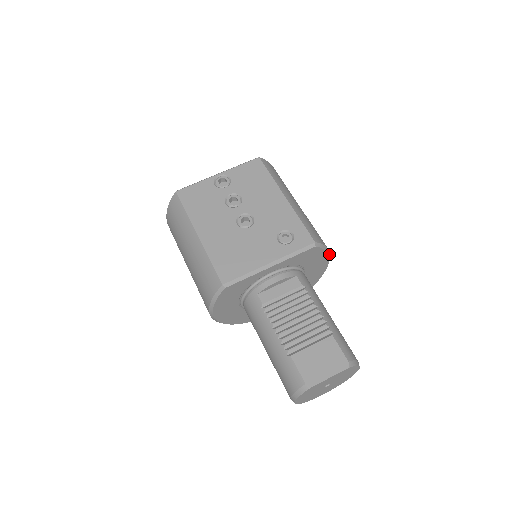
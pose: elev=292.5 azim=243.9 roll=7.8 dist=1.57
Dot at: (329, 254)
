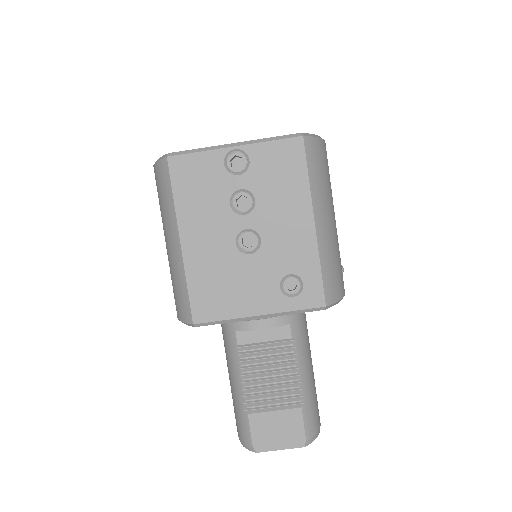
Dot at: occluded
